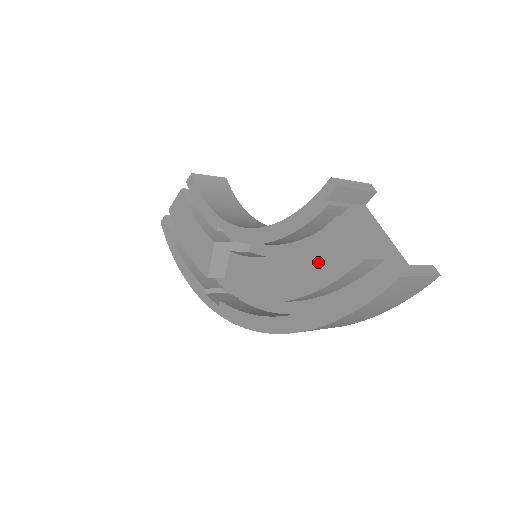
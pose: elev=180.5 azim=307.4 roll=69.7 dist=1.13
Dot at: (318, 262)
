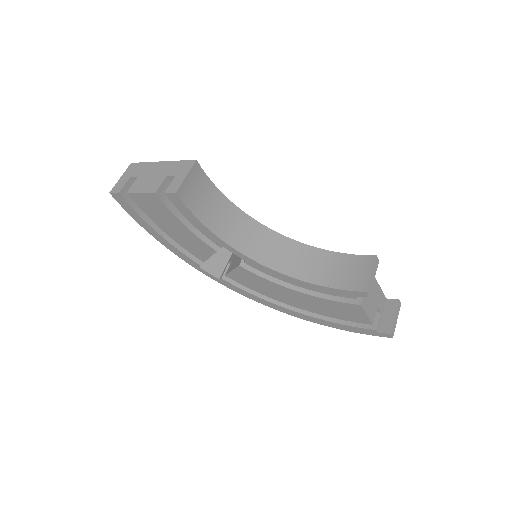
Dot at: (336, 311)
